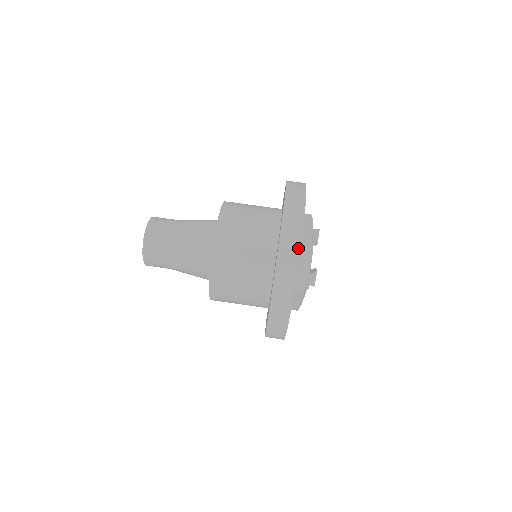
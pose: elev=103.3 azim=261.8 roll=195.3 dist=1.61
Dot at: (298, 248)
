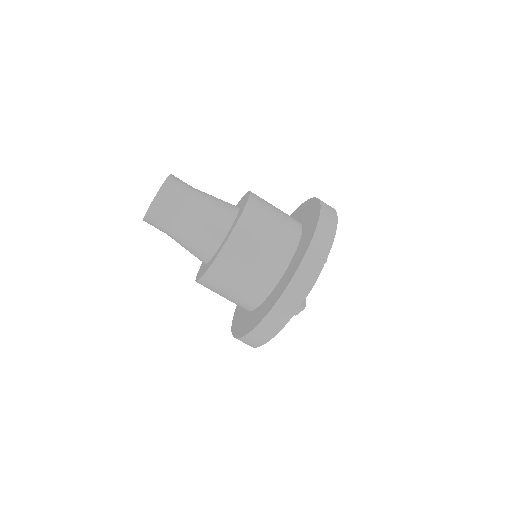
Dot at: (299, 304)
